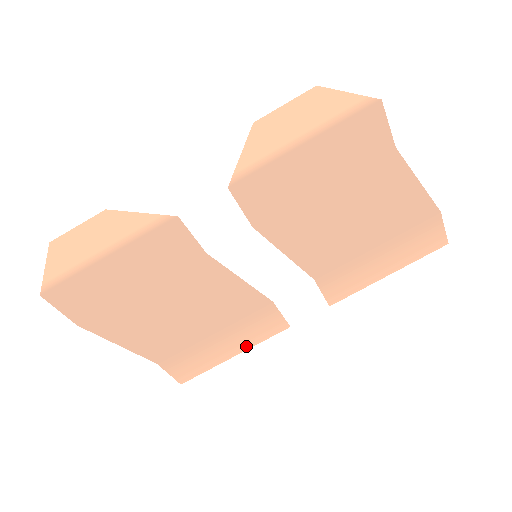
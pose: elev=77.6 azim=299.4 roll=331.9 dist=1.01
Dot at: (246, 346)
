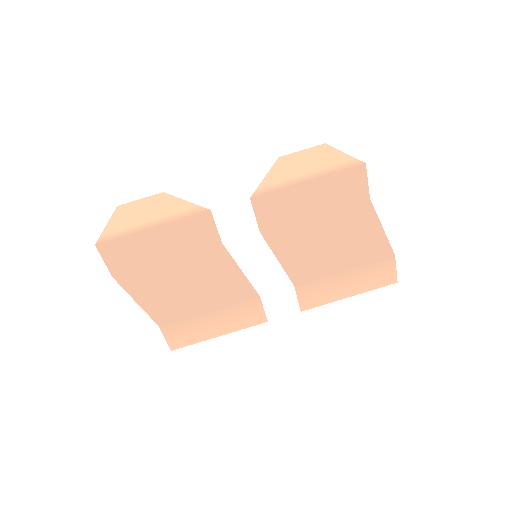
Dot at: (230, 330)
